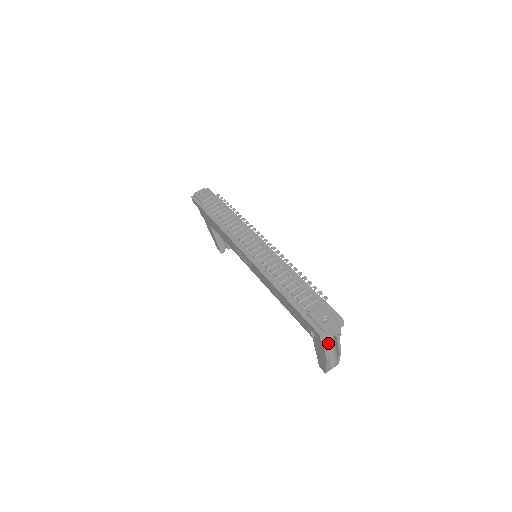
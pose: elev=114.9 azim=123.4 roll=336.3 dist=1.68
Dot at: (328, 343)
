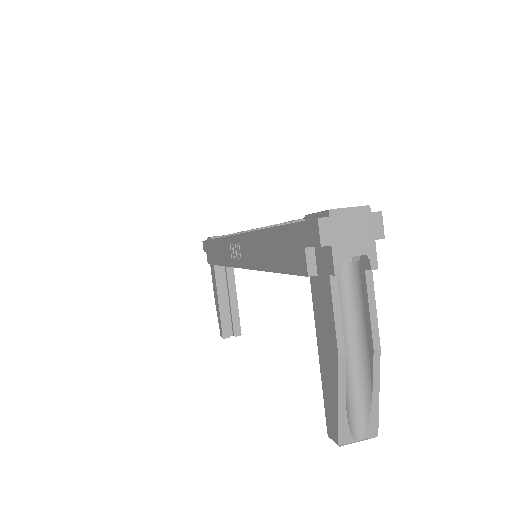
Dot at: (341, 271)
